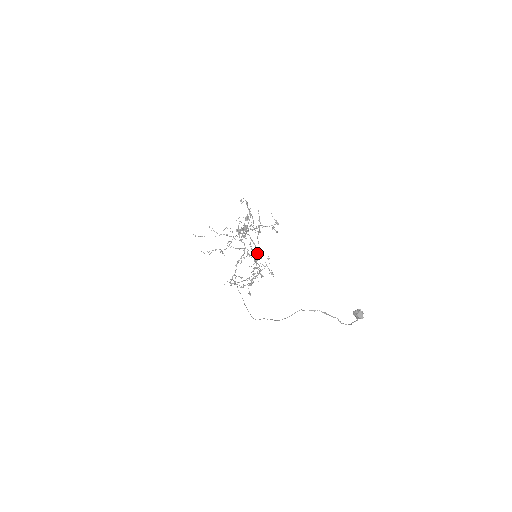
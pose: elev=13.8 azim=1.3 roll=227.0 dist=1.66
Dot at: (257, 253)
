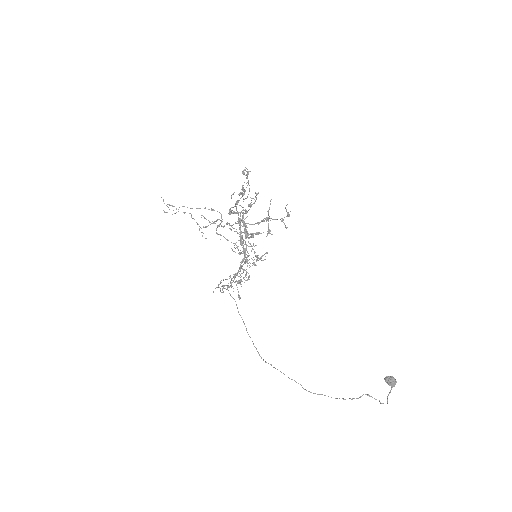
Dot at: occluded
